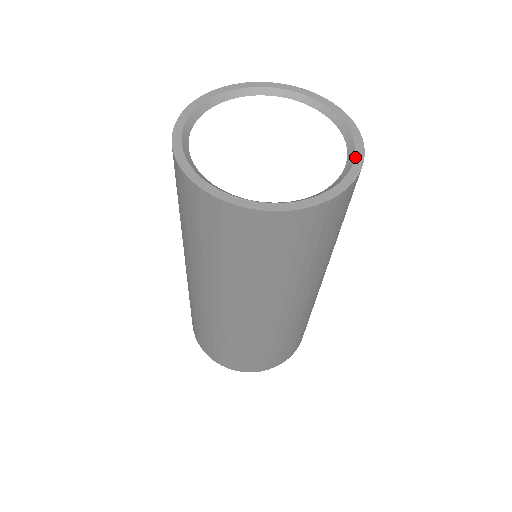
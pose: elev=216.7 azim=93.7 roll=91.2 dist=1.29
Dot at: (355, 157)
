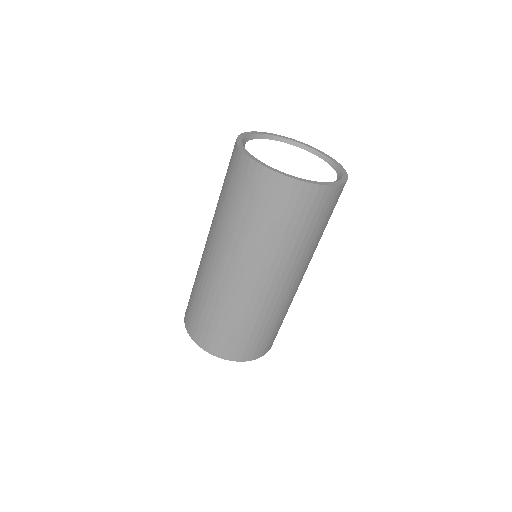
Dot at: (341, 170)
